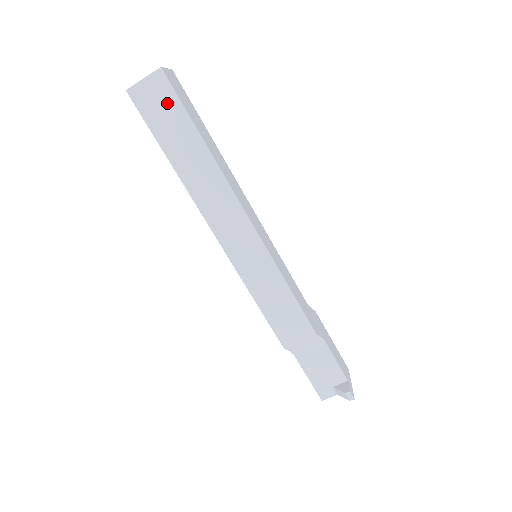
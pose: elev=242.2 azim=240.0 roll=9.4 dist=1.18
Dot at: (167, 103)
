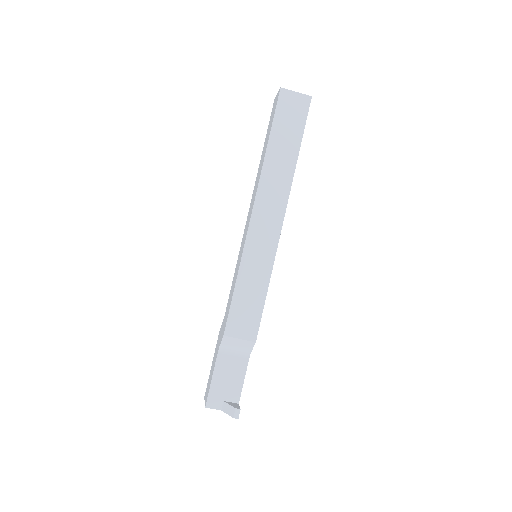
Dot at: (297, 116)
